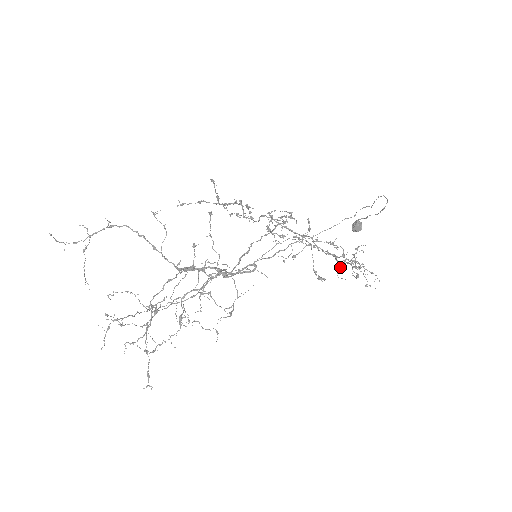
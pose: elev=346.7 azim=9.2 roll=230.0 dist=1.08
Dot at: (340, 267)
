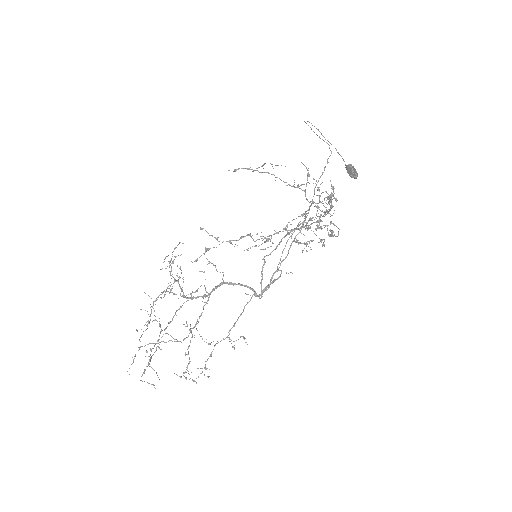
Dot at: (323, 205)
